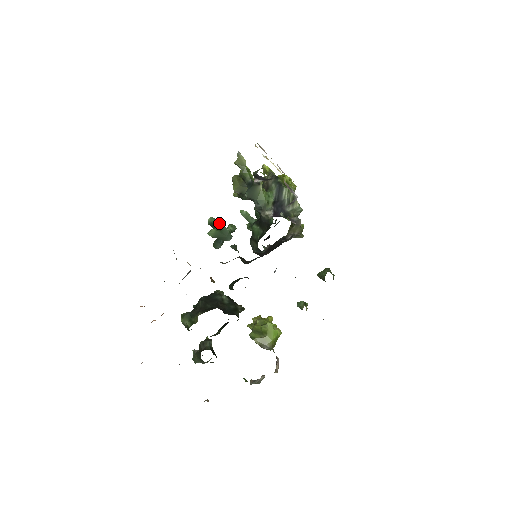
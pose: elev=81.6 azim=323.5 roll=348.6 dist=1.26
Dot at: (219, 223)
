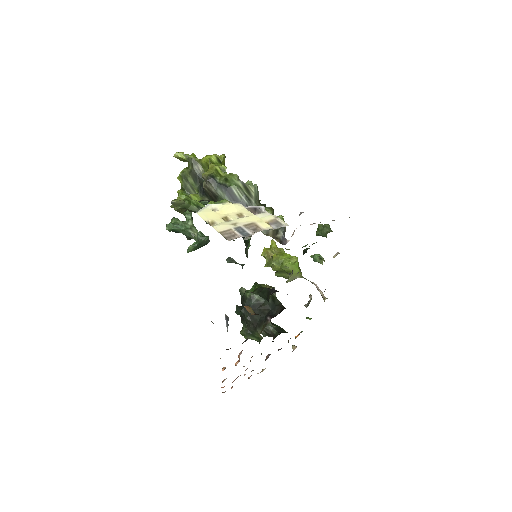
Dot at: (180, 226)
